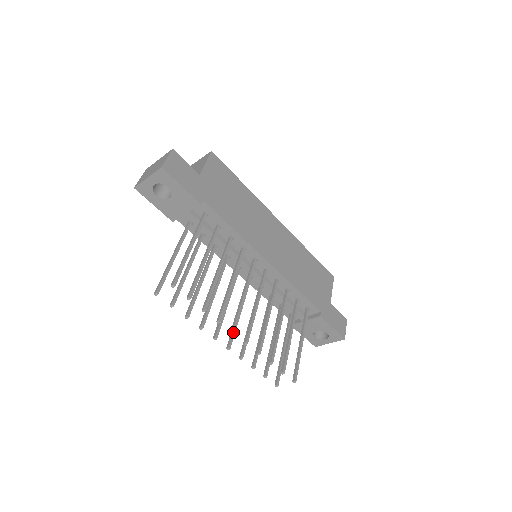
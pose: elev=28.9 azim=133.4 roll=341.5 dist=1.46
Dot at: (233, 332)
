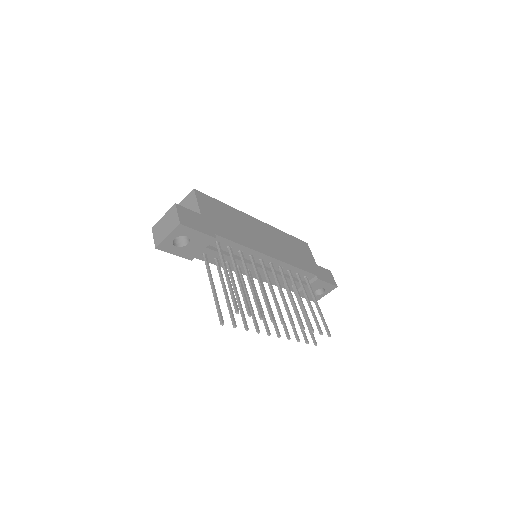
Dot at: (284, 323)
